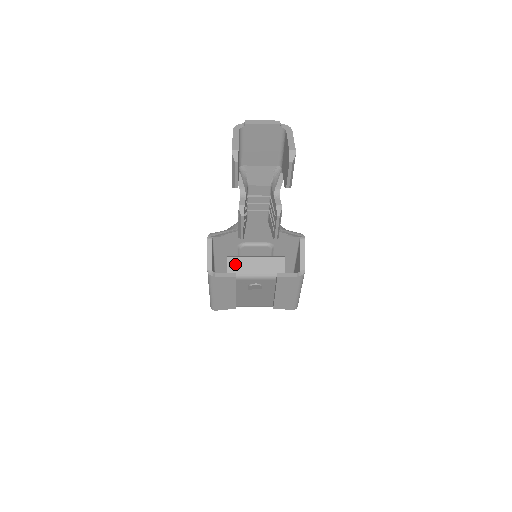
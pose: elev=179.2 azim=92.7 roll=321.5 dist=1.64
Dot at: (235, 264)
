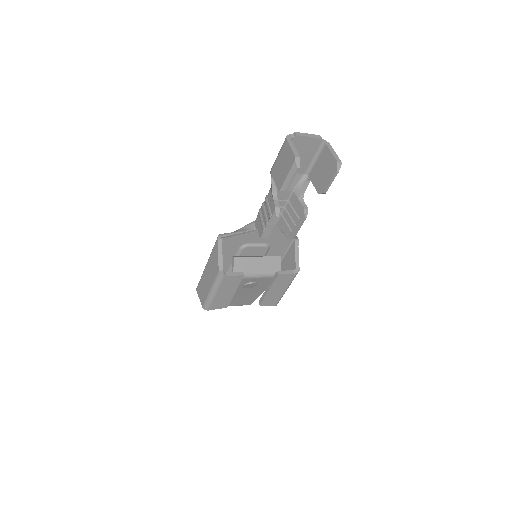
Dot at: (240, 264)
